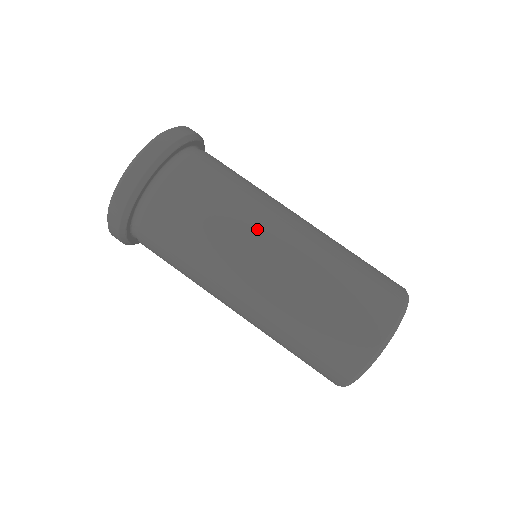
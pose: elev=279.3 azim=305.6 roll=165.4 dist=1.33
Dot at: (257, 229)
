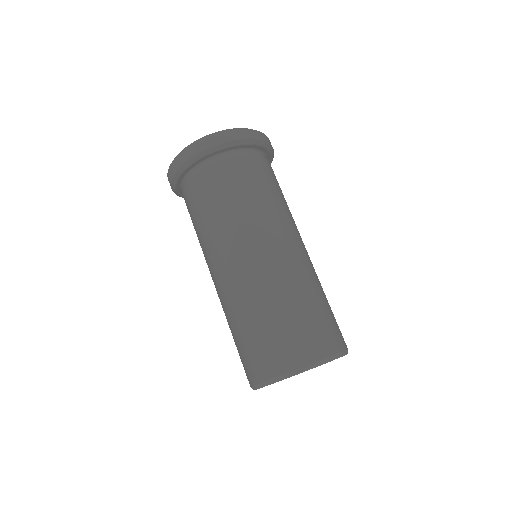
Dot at: (271, 229)
